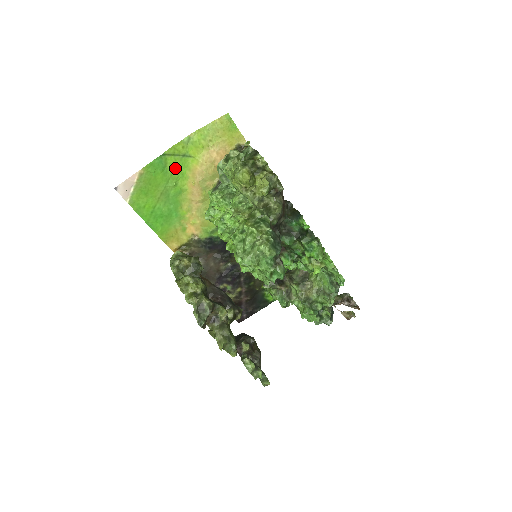
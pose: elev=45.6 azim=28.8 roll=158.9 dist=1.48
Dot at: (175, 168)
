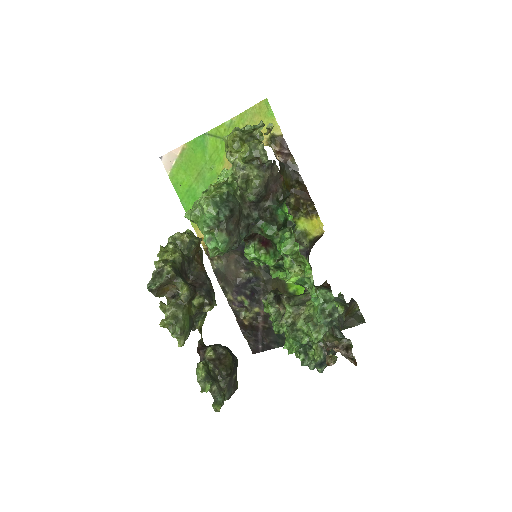
Dot at: (215, 150)
